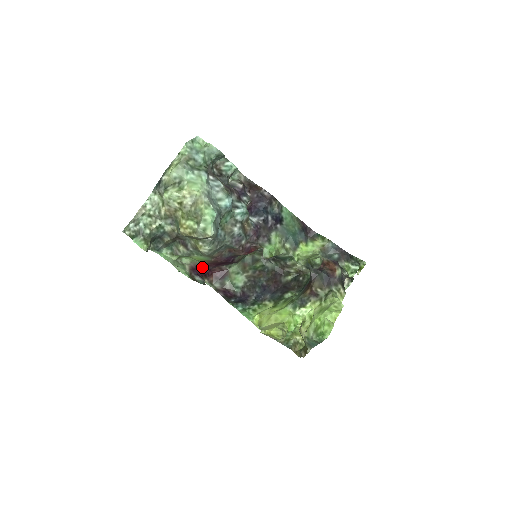
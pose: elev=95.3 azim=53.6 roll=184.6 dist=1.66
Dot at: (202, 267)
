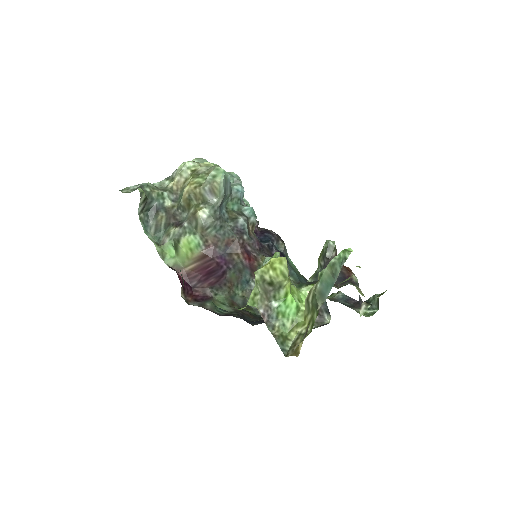
Dot at: (184, 279)
